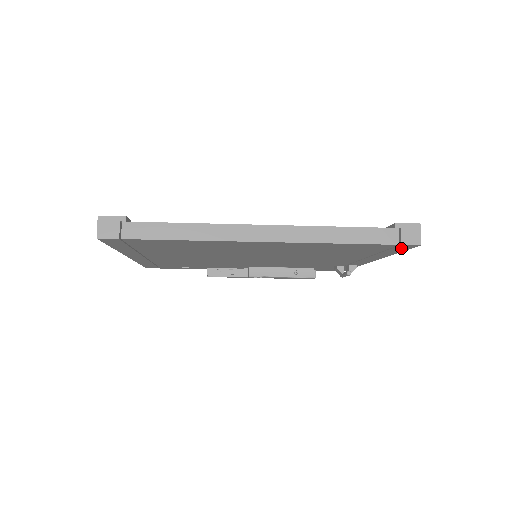
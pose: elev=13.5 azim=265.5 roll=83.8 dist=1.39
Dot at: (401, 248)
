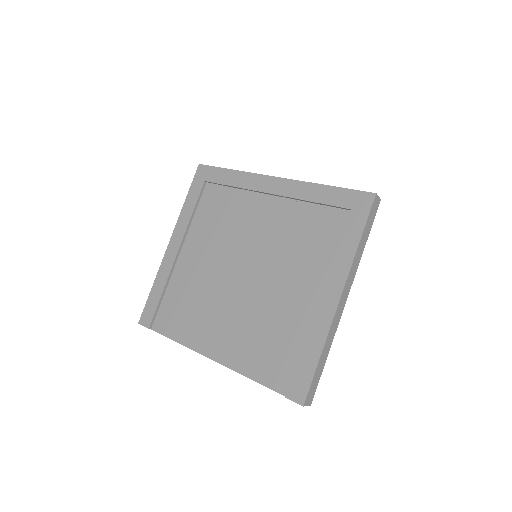
Dot at: occluded
